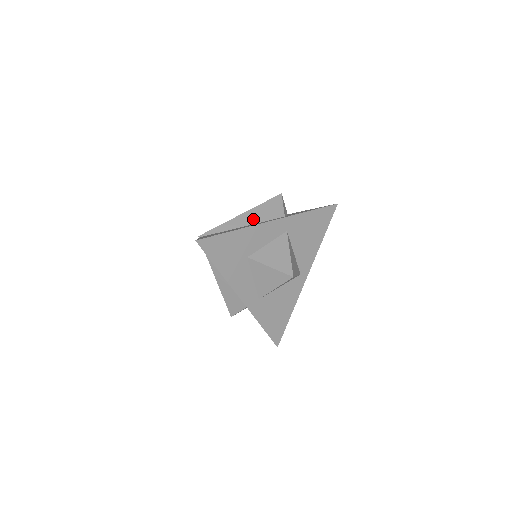
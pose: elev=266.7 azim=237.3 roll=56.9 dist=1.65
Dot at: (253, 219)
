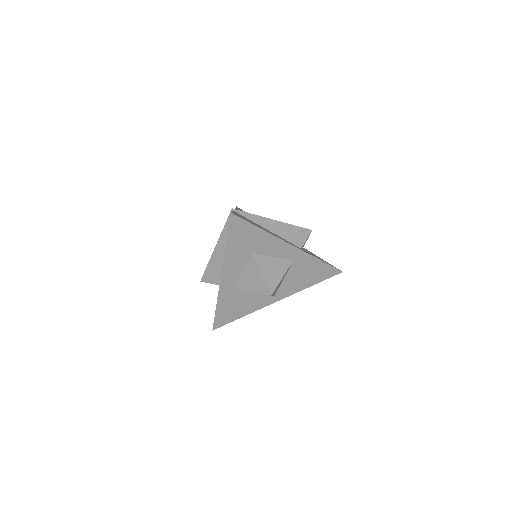
Dot at: (279, 231)
